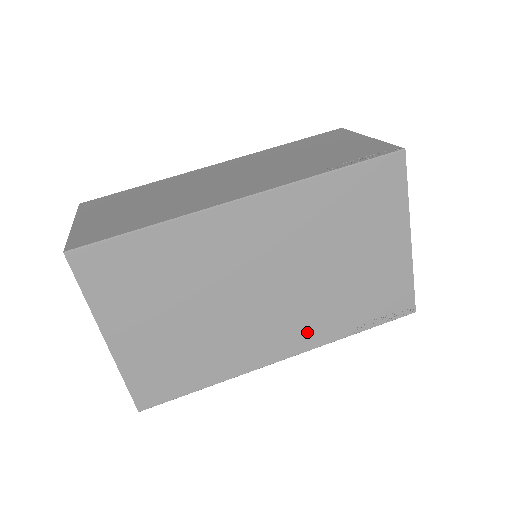
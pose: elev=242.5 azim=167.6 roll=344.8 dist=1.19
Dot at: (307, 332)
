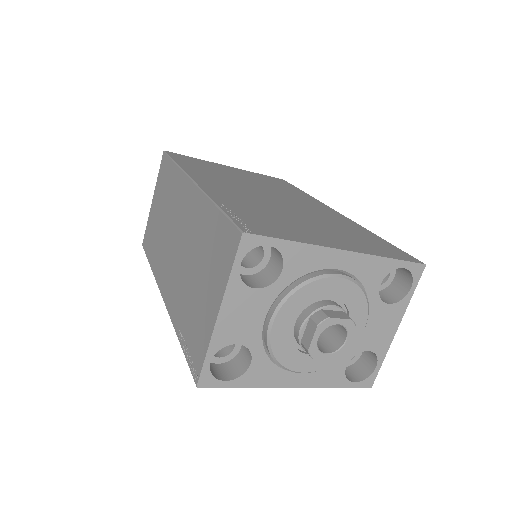
Dot at: occluded
